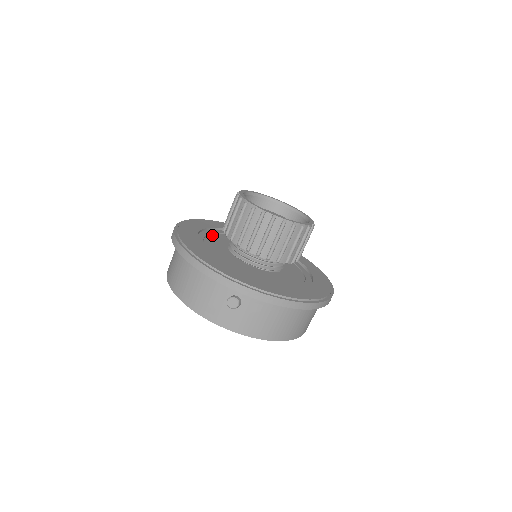
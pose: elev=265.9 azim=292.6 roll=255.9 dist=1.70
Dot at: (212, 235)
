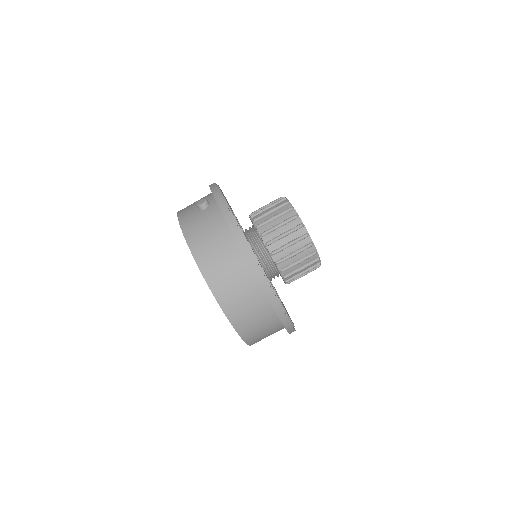
Dot at: occluded
